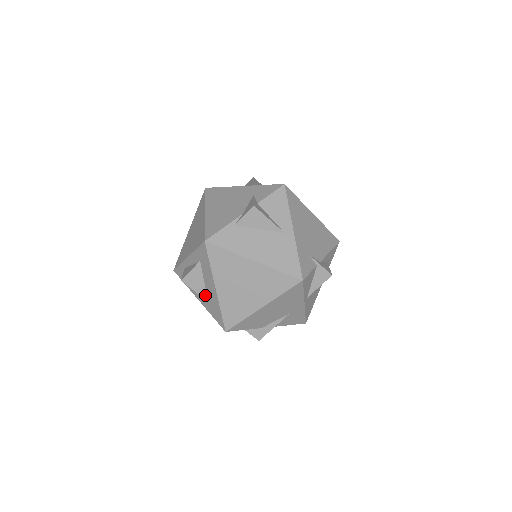
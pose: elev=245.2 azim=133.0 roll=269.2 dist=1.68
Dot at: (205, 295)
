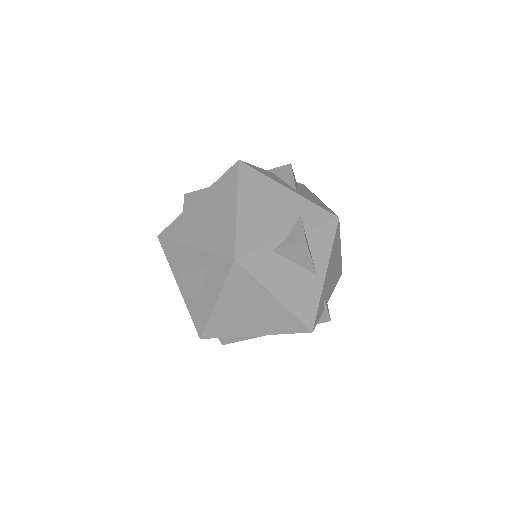
Dot at: (194, 295)
